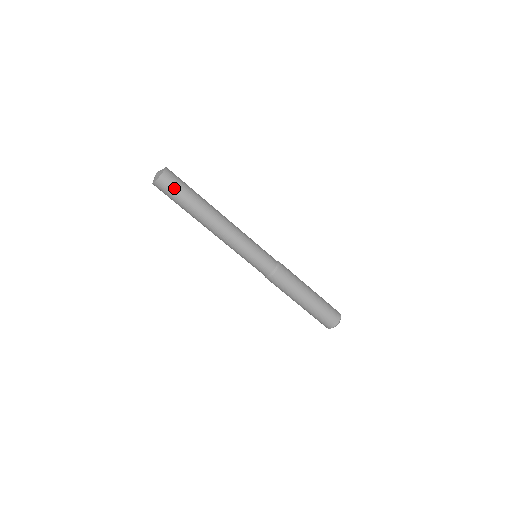
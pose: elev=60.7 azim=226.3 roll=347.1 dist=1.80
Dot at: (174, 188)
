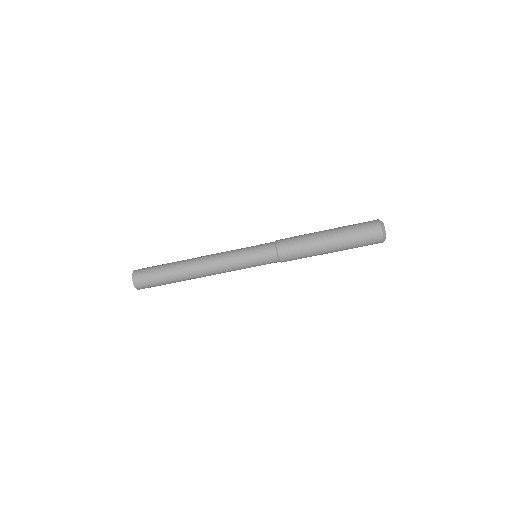
Dot at: (148, 273)
